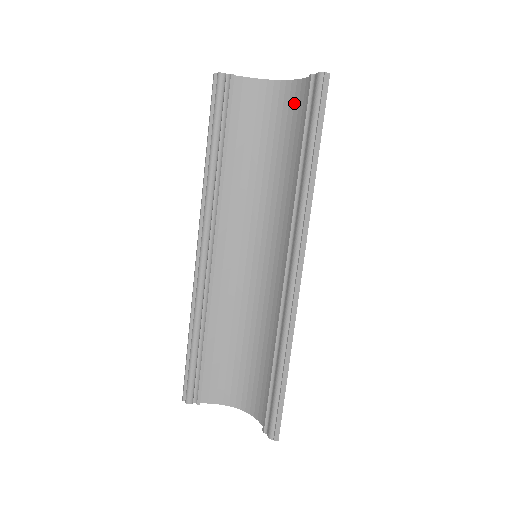
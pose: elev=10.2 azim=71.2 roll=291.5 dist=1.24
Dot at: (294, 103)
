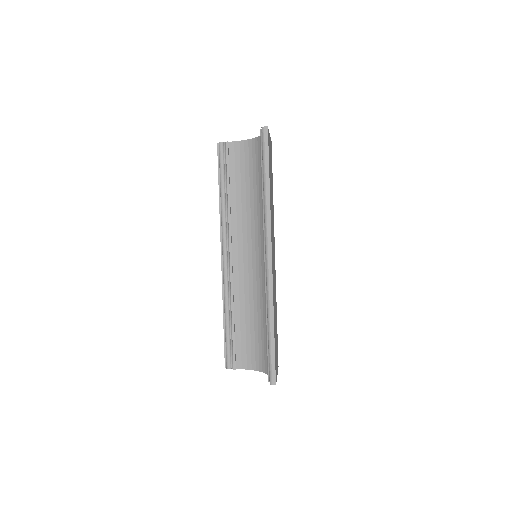
Dot at: occluded
